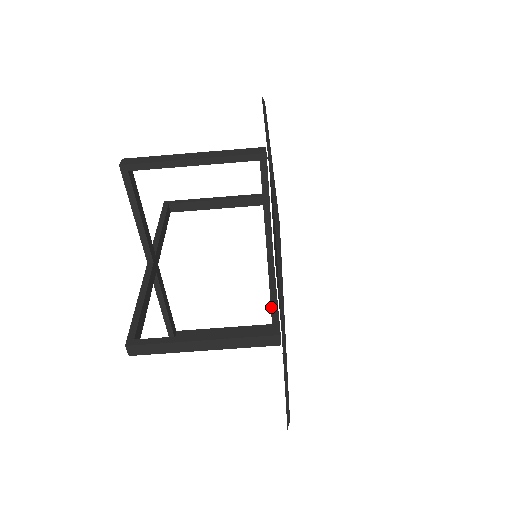
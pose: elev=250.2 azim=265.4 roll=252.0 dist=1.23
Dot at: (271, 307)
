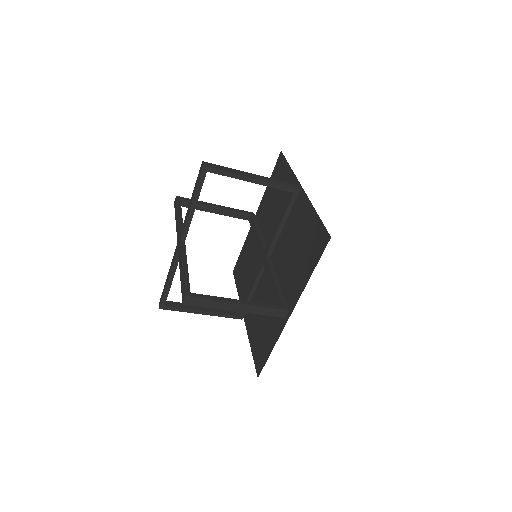
Dot at: occluded
